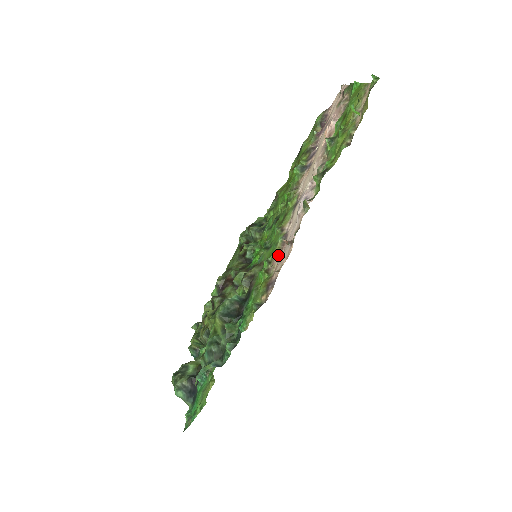
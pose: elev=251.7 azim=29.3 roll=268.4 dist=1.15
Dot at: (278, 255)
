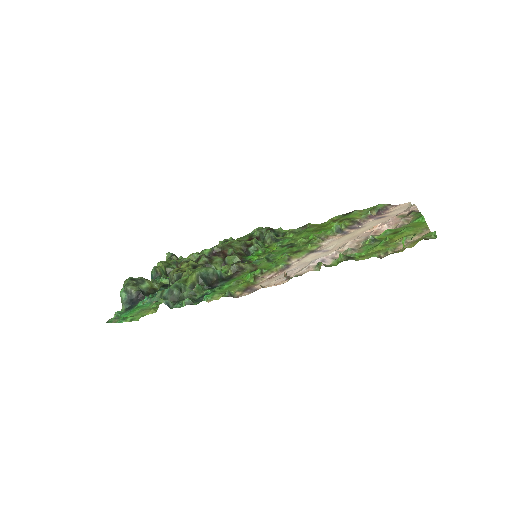
Dot at: (272, 274)
